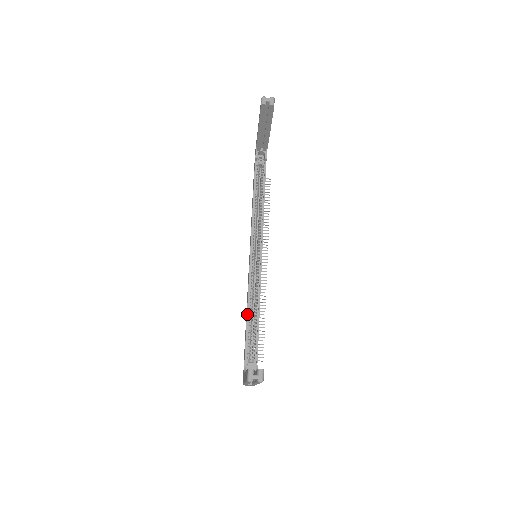
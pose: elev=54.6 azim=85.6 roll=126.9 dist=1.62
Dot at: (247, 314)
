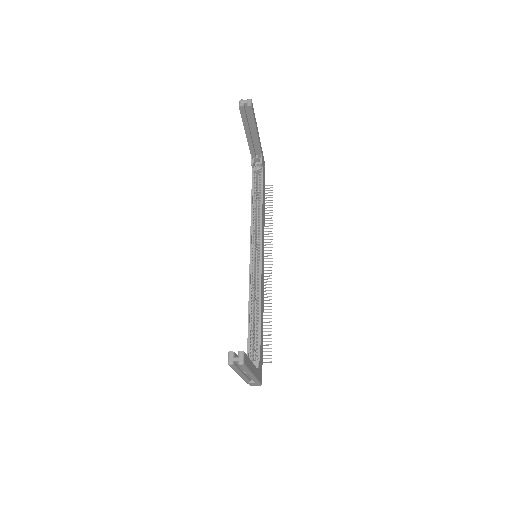
Dot at: (248, 312)
